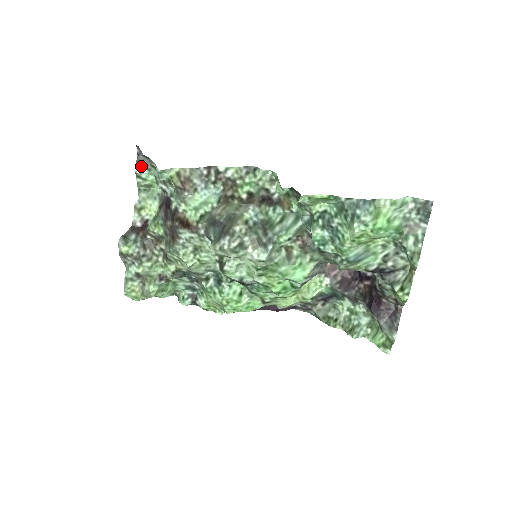
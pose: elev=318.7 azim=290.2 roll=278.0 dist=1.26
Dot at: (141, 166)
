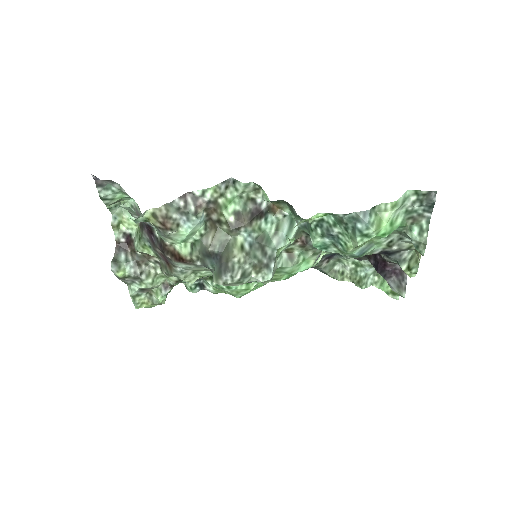
Dot at: occluded
